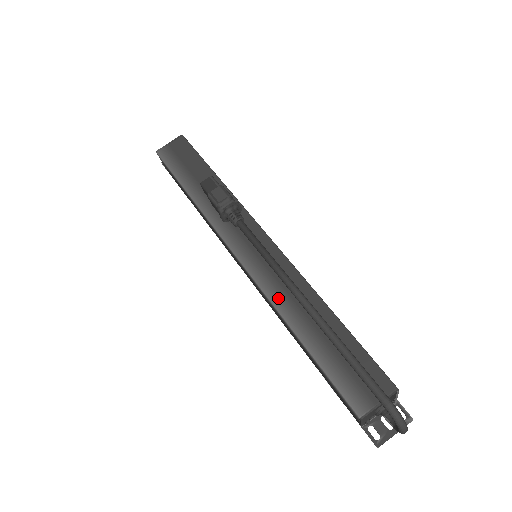
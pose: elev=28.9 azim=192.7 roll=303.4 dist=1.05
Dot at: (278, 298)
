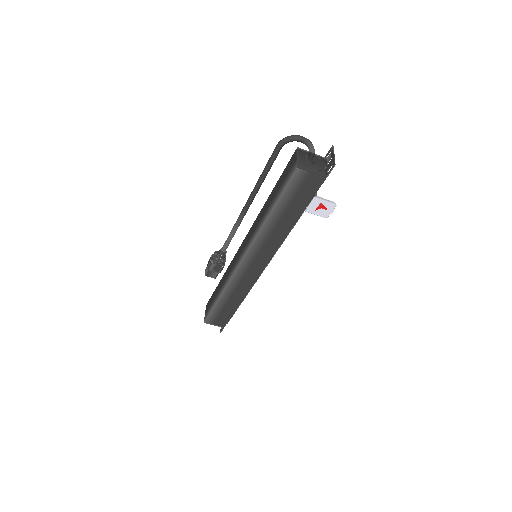
Dot at: (257, 230)
